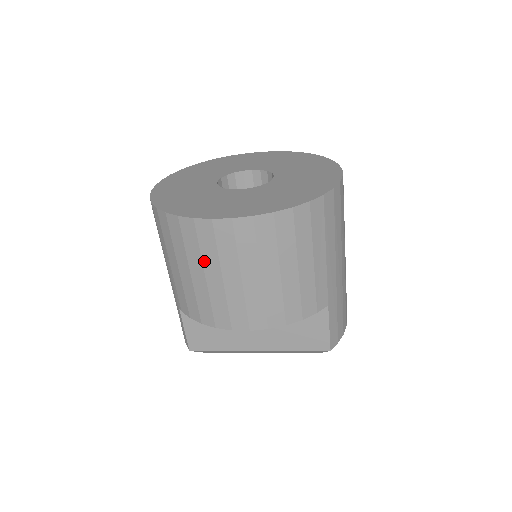
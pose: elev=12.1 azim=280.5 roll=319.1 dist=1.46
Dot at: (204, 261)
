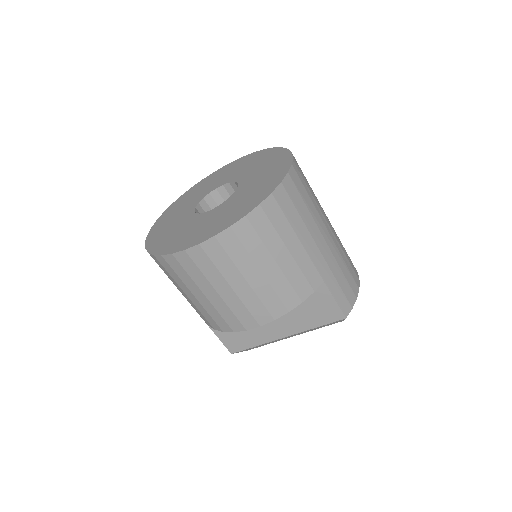
Dot at: (197, 284)
